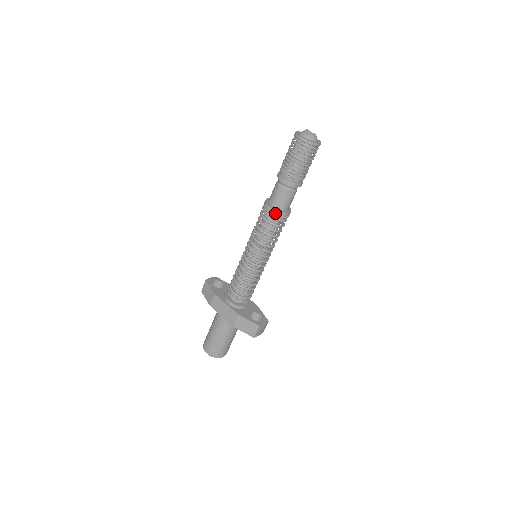
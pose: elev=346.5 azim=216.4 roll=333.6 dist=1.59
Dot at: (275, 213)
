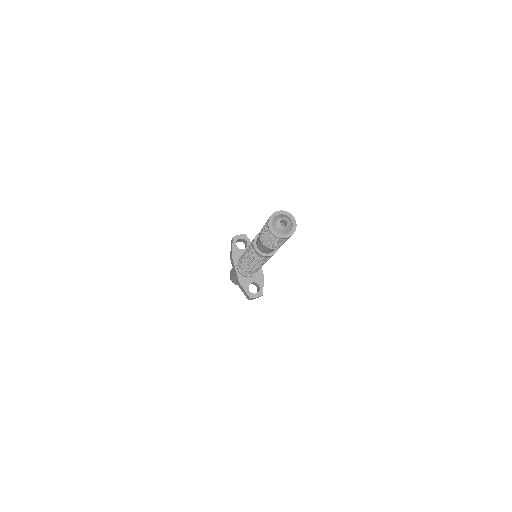
Dot at: (257, 253)
